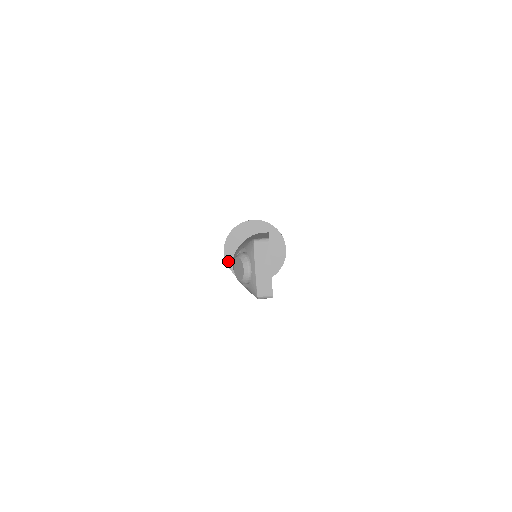
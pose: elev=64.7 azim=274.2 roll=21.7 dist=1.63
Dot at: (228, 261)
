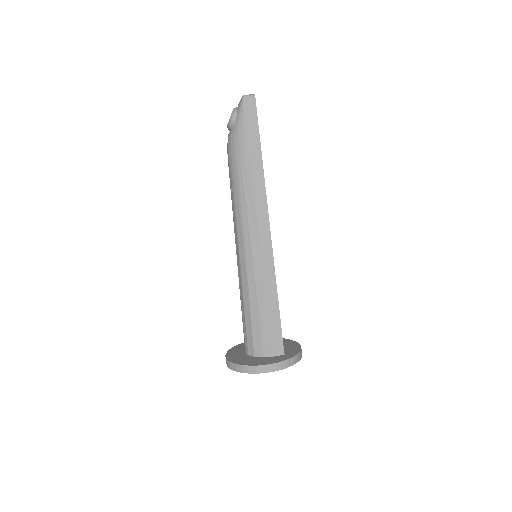
Dot at: (230, 359)
